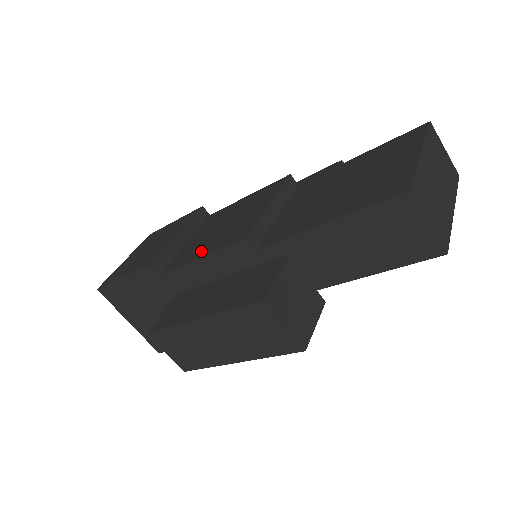
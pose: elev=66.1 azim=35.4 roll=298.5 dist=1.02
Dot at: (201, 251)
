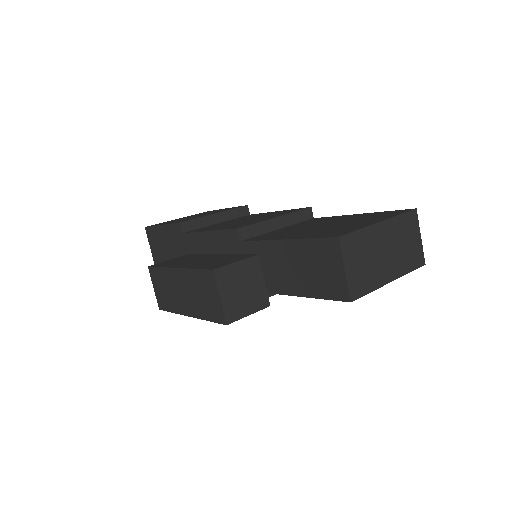
Dot at: (213, 228)
